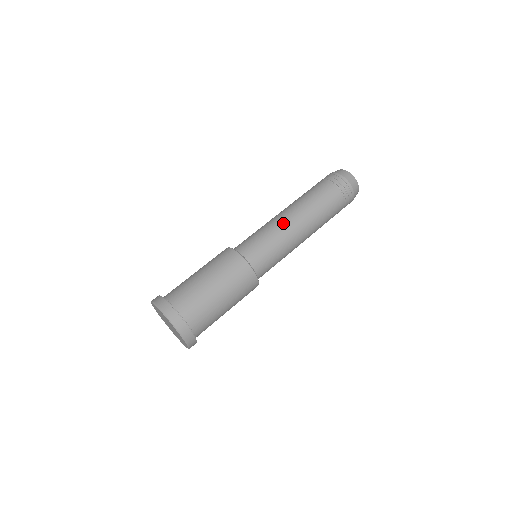
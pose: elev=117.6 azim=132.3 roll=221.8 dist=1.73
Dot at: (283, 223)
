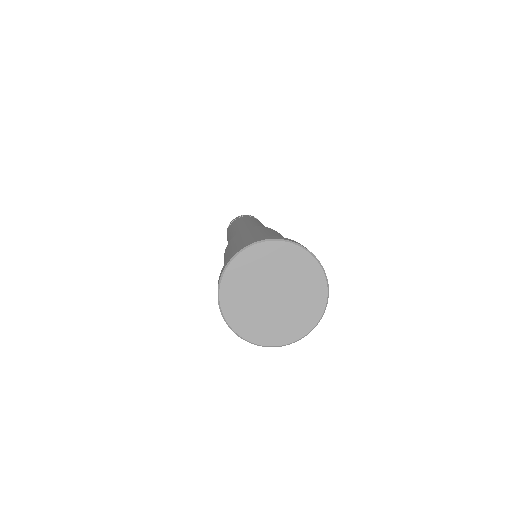
Dot at: (253, 224)
